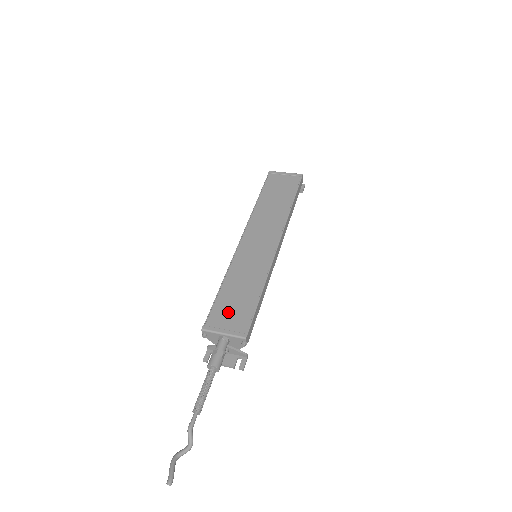
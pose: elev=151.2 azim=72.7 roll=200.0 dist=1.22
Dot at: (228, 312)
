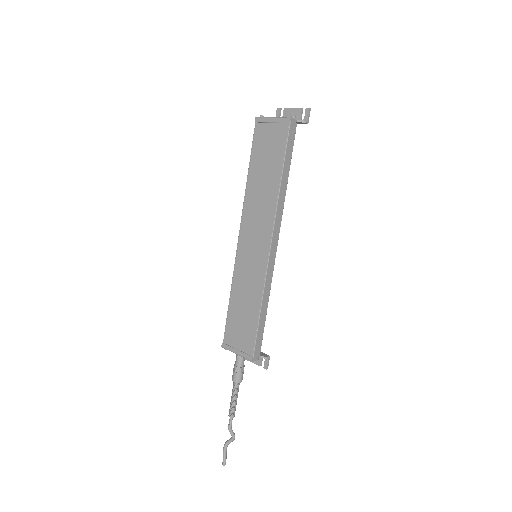
Dot at: (237, 331)
